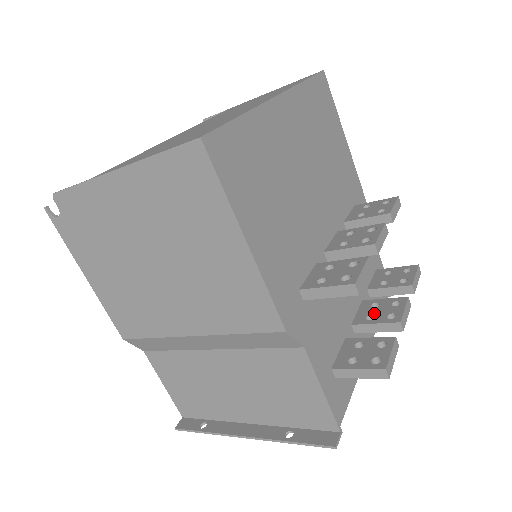
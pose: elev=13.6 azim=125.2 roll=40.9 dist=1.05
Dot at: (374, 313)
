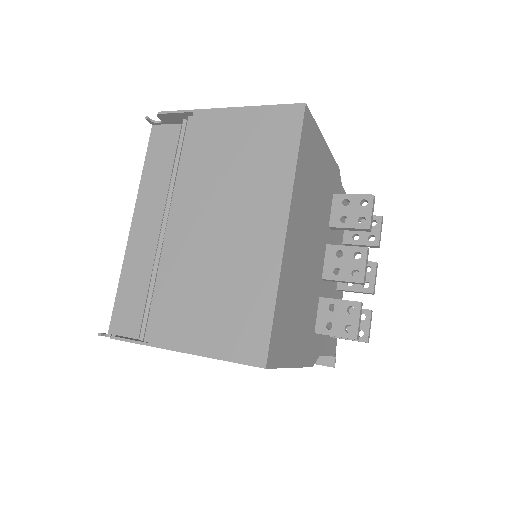
Dot at: occluded
